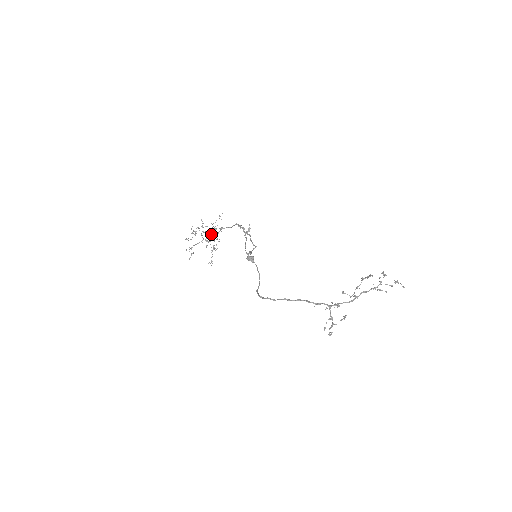
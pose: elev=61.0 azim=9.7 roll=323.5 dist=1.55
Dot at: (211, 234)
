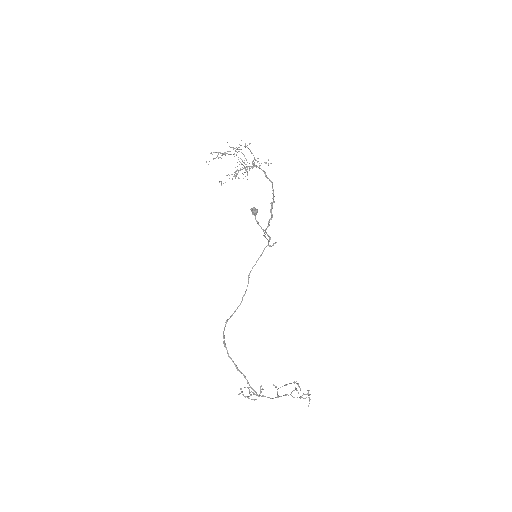
Dot at: occluded
